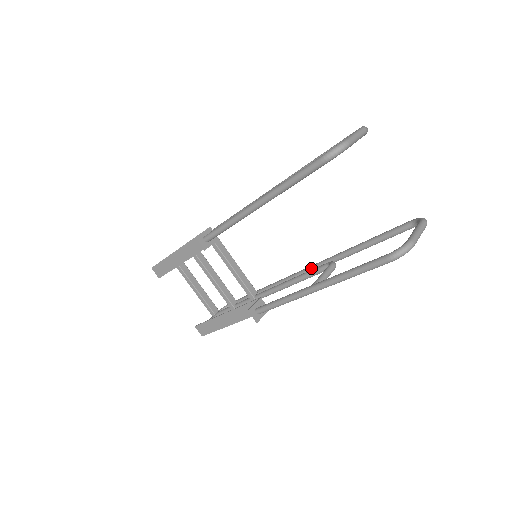
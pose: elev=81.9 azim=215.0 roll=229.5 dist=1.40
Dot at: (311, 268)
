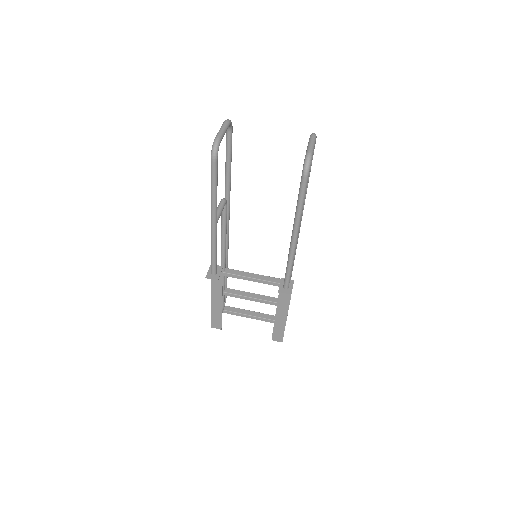
Dot at: occluded
